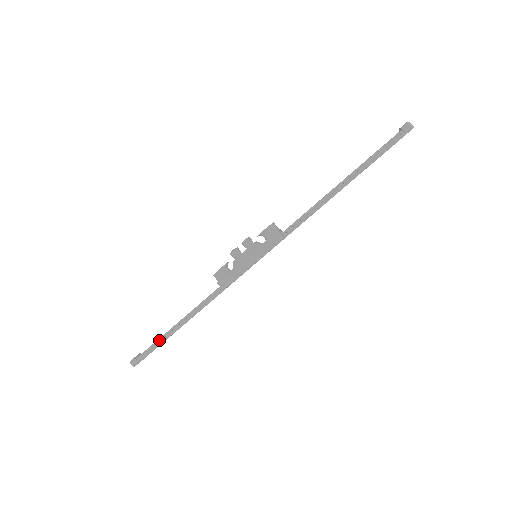
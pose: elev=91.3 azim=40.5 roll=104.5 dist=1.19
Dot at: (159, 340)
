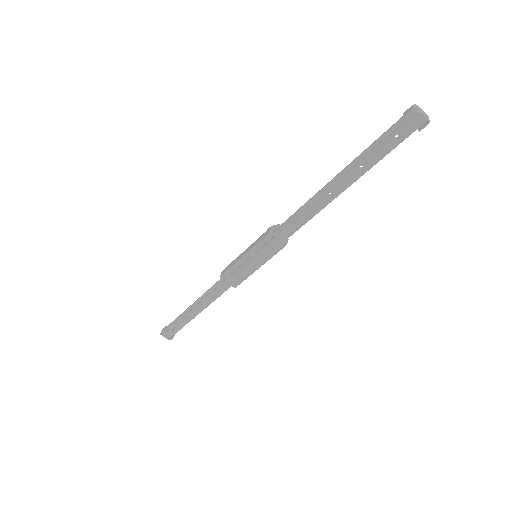
Dot at: (180, 315)
